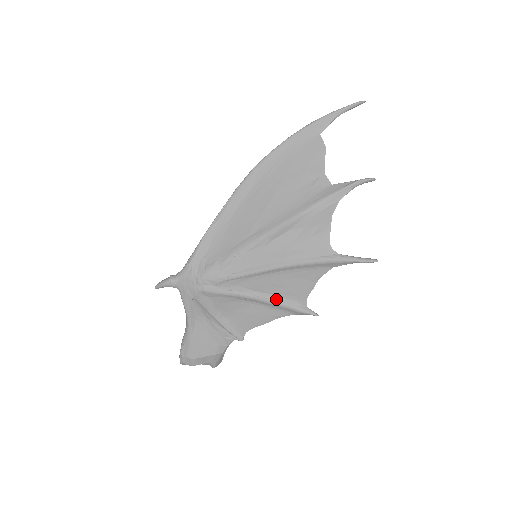
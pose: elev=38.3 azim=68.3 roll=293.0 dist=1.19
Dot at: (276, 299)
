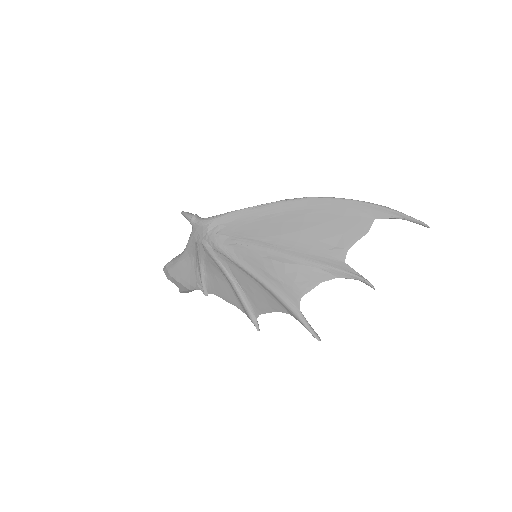
Dot at: (242, 295)
